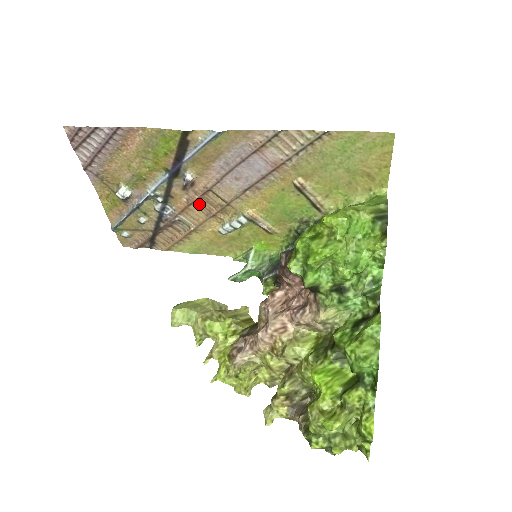
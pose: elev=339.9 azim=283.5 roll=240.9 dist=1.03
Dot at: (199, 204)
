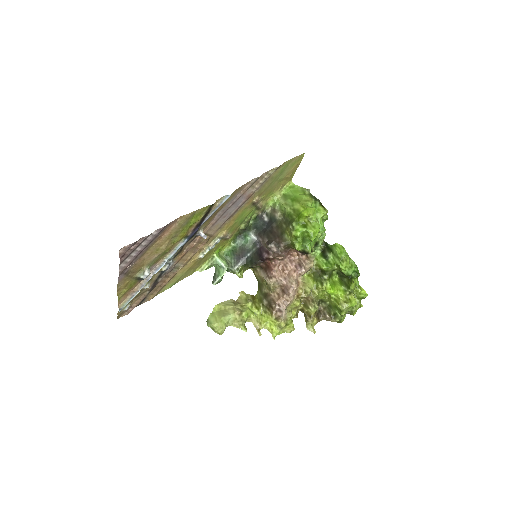
Dot at: (192, 248)
